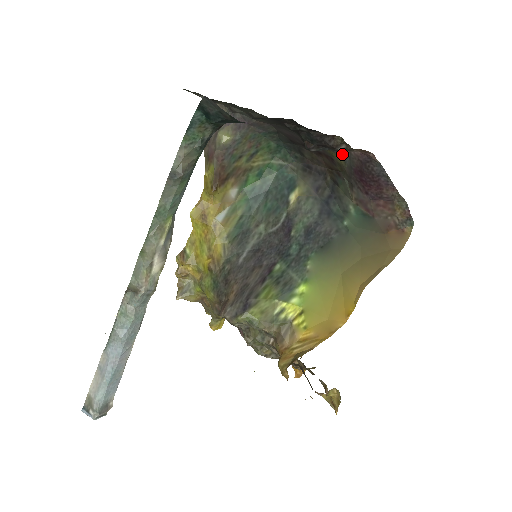
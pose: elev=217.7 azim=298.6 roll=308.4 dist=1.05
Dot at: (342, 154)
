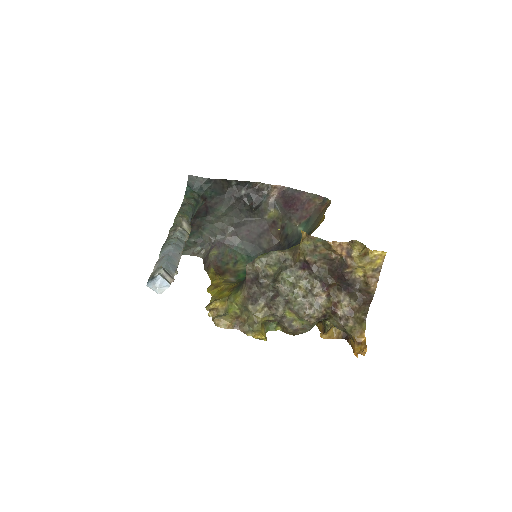
Dot at: (273, 206)
